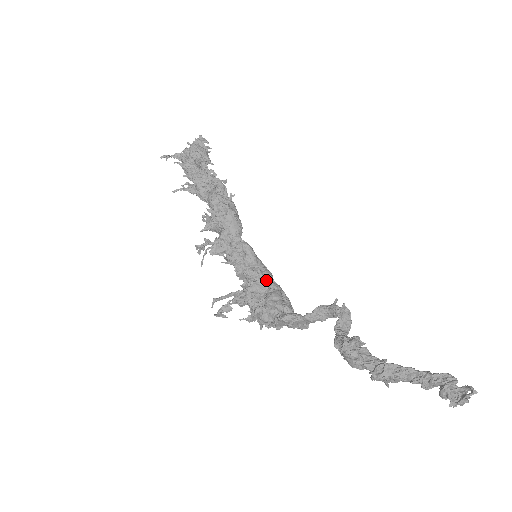
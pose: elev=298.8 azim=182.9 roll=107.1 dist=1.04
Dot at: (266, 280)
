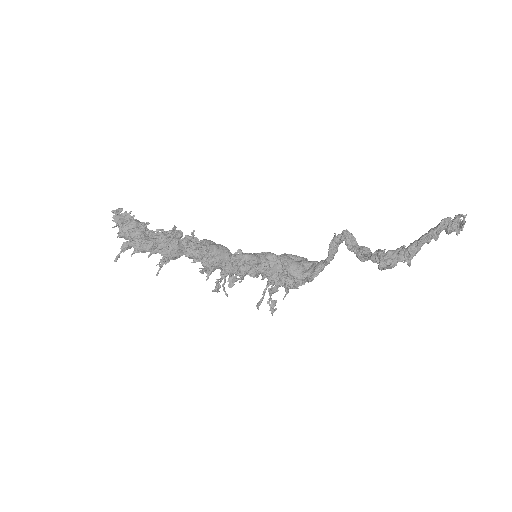
Dot at: (275, 261)
